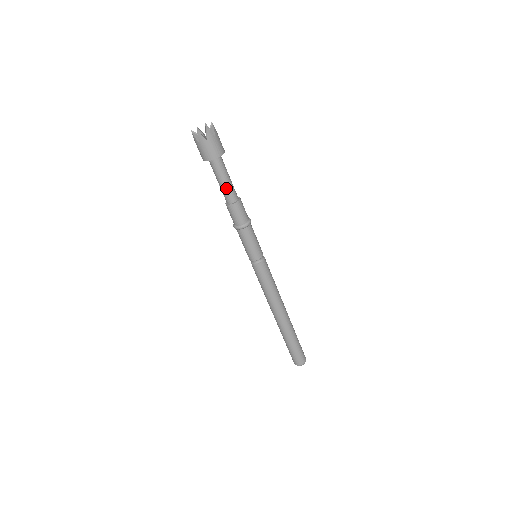
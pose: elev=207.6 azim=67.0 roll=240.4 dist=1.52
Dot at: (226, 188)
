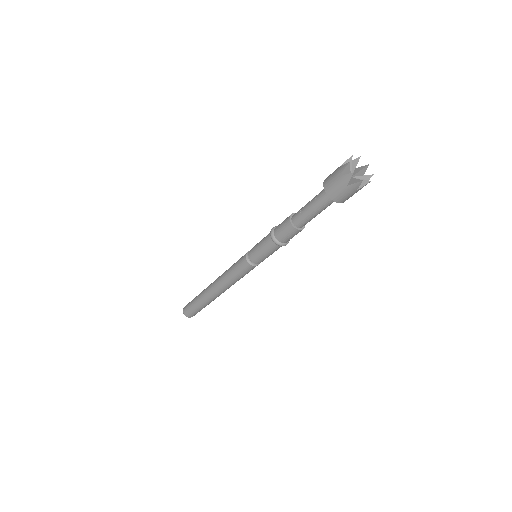
Dot at: (311, 218)
